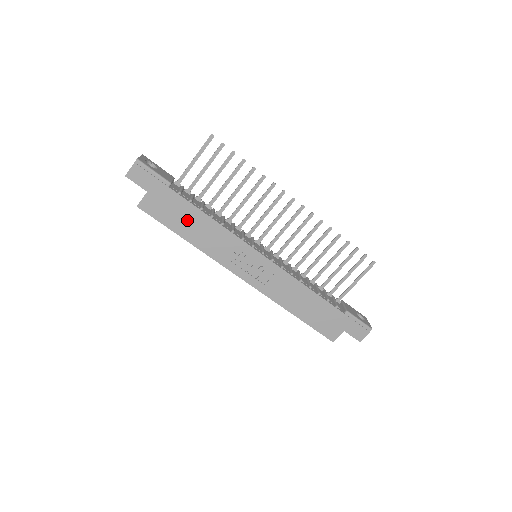
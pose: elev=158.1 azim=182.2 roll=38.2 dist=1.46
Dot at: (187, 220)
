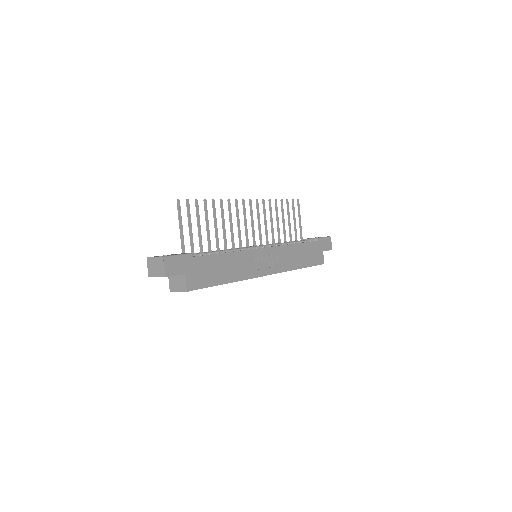
Dot at: (218, 269)
